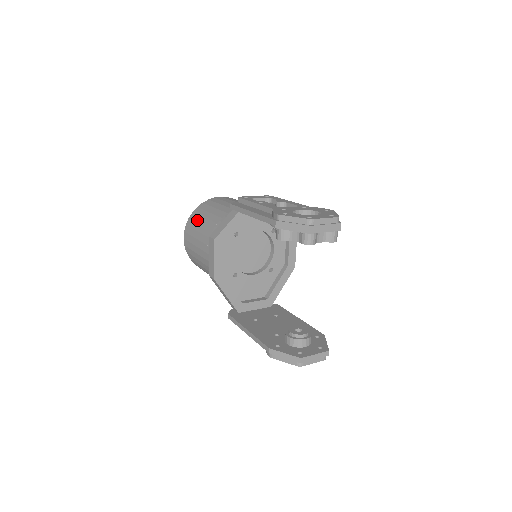
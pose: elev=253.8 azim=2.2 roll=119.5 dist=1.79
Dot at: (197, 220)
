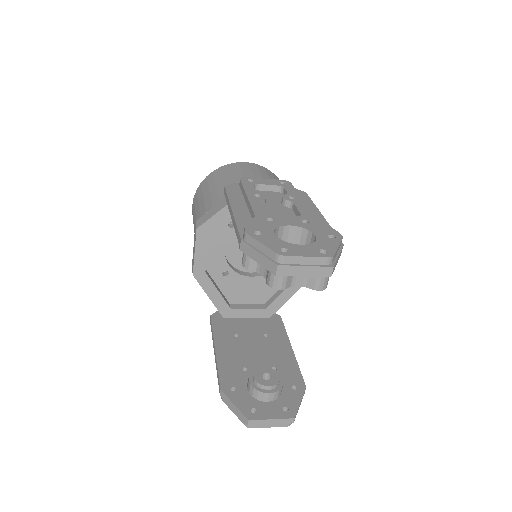
Dot at: (204, 190)
